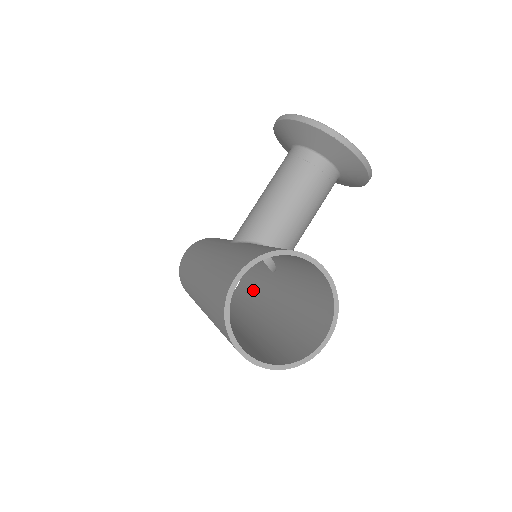
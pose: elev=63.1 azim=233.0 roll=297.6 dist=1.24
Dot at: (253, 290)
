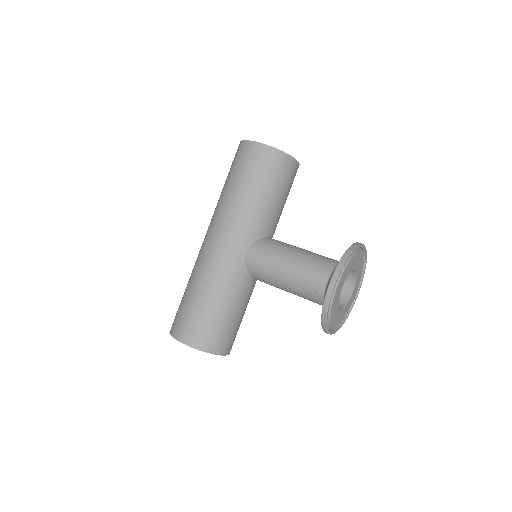
Dot at: occluded
